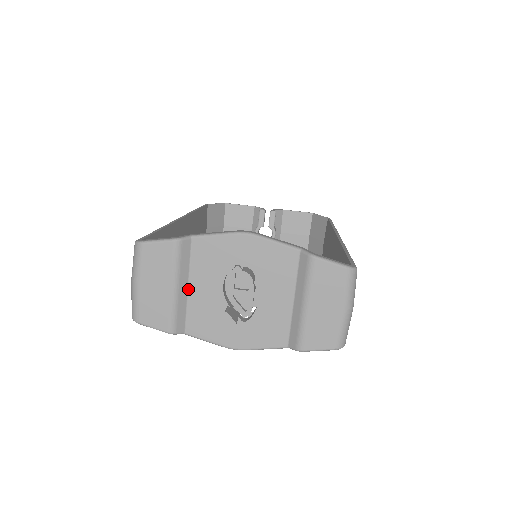
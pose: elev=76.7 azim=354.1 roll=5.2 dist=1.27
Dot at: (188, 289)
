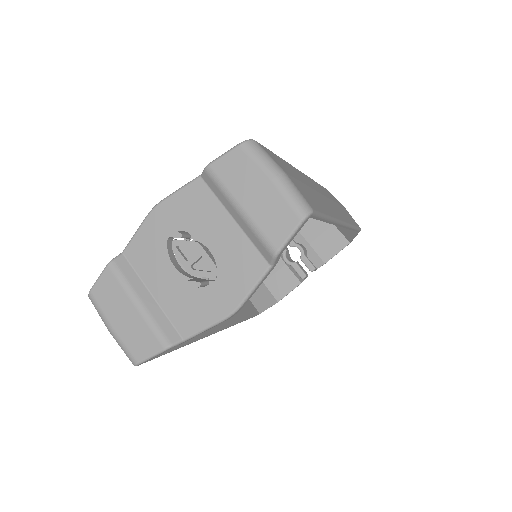
Dot at: (153, 297)
